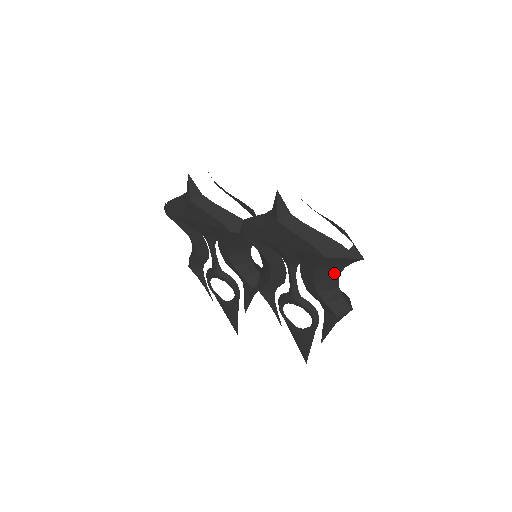
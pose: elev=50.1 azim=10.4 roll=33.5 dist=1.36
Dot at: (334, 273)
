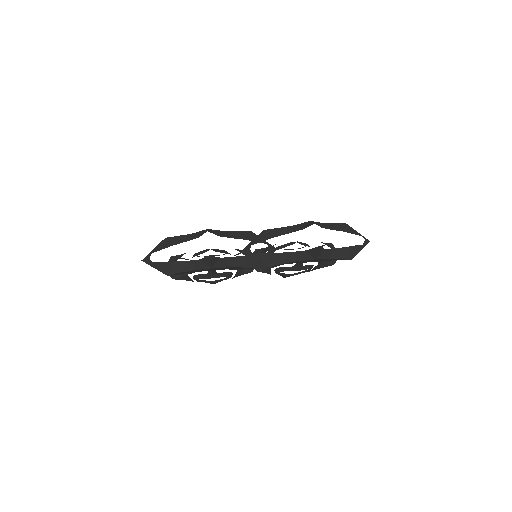
Dot at: occluded
